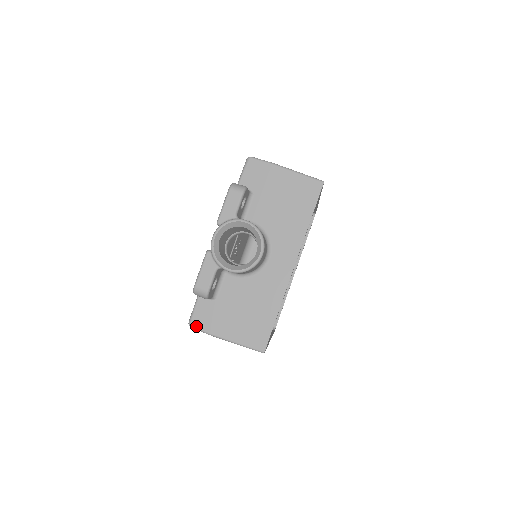
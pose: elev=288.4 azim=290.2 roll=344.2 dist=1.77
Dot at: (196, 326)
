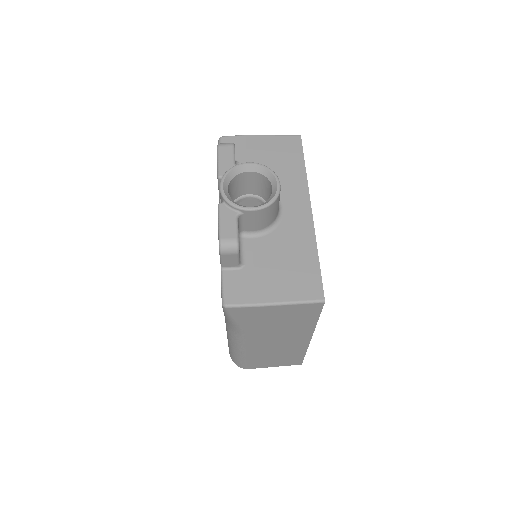
Dot at: (233, 302)
